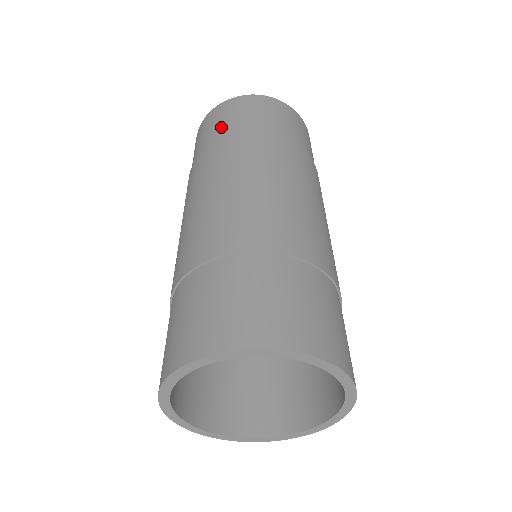
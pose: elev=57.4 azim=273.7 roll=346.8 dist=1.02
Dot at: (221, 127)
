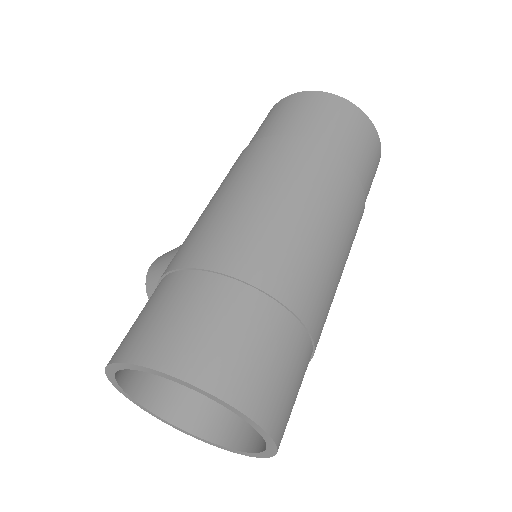
Dot at: (332, 131)
